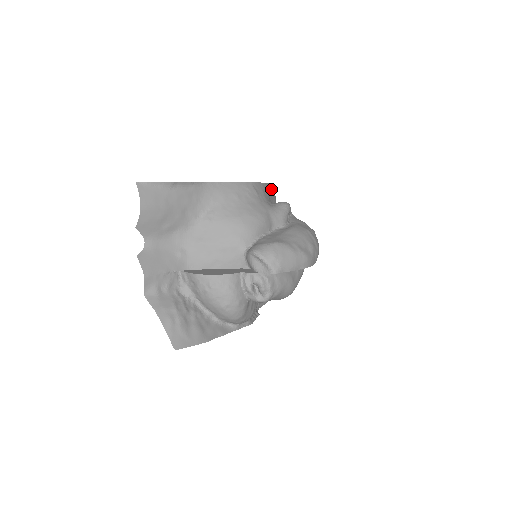
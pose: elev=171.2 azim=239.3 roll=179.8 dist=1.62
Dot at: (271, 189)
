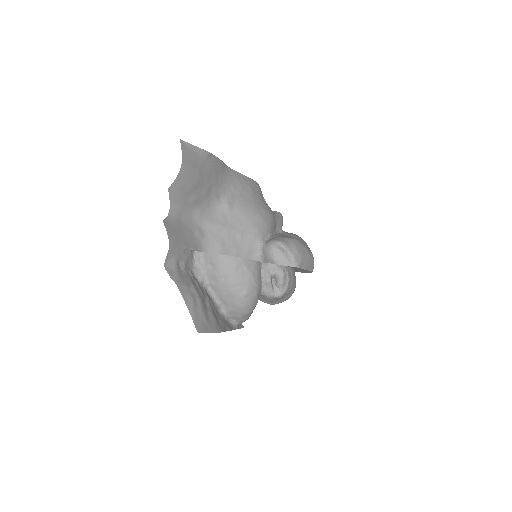
Dot at: occluded
